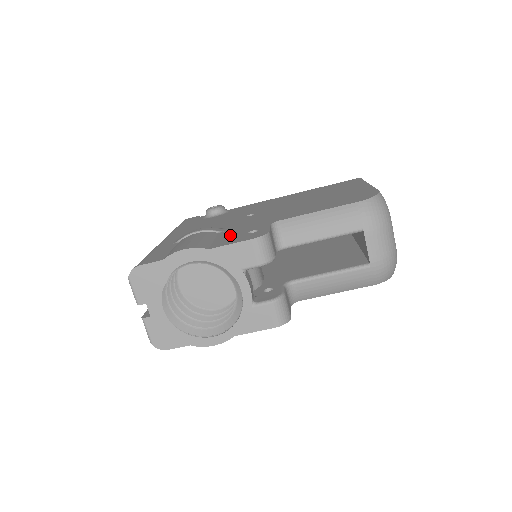
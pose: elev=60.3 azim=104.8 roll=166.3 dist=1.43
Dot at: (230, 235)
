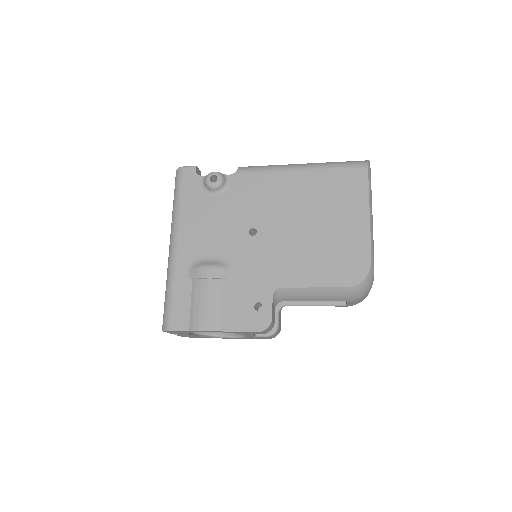
Dot at: (239, 301)
